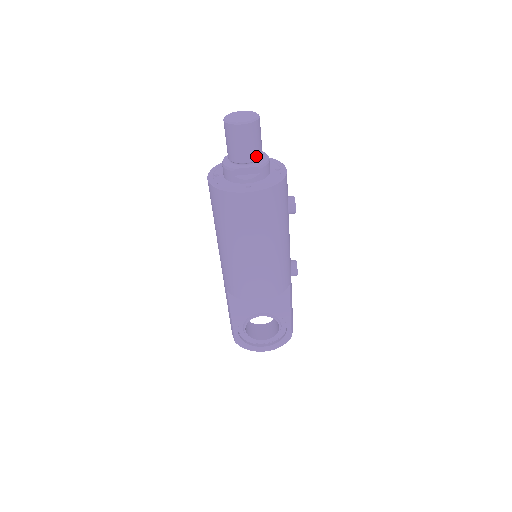
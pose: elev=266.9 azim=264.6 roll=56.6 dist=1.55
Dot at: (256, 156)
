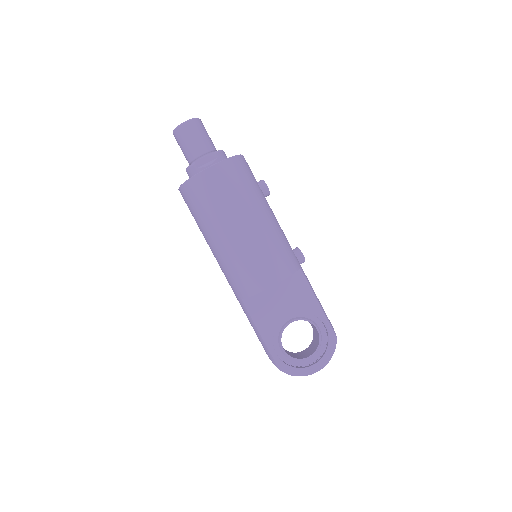
Dot at: (209, 147)
